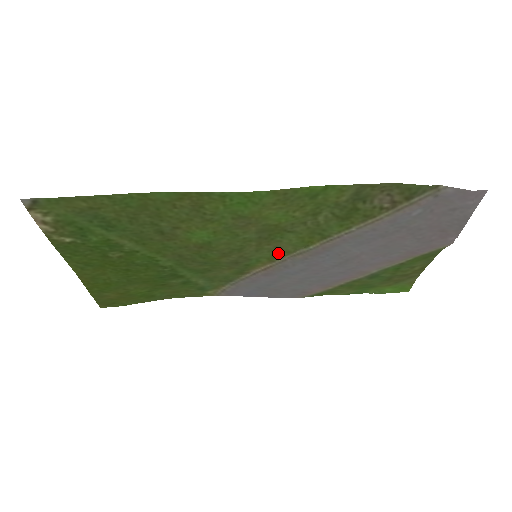
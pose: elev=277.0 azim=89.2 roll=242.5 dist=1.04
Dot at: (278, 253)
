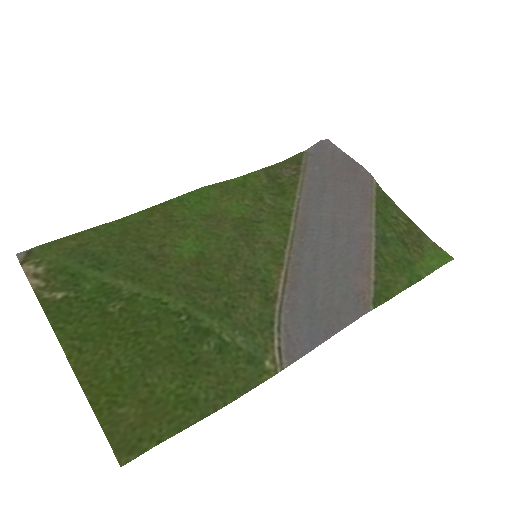
Dot at: (274, 250)
